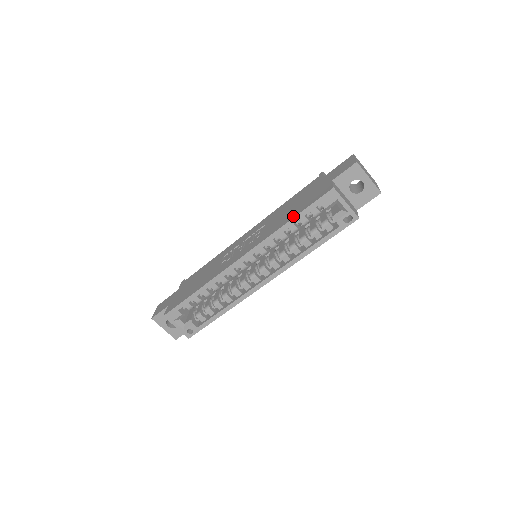
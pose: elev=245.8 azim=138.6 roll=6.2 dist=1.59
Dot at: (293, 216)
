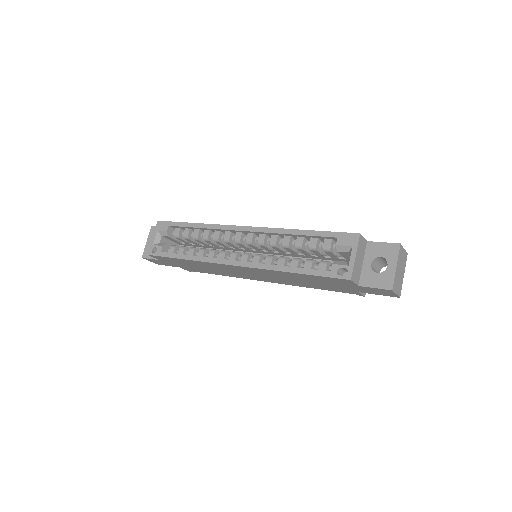
Dot at: (310, 231)
